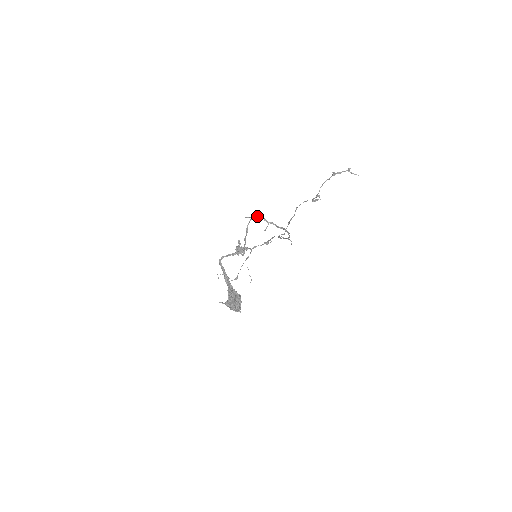
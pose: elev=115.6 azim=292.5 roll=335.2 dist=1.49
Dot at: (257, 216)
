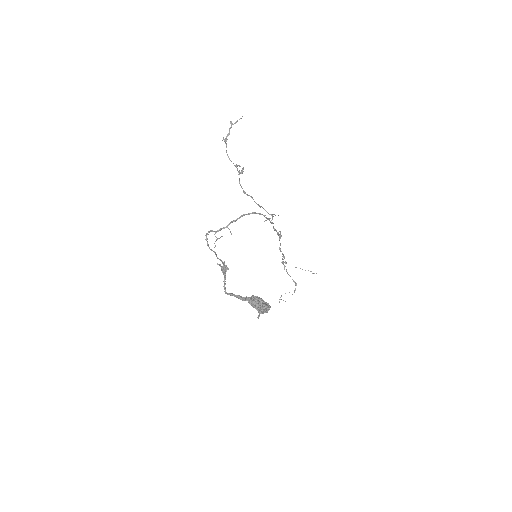
Dot at: occluded
